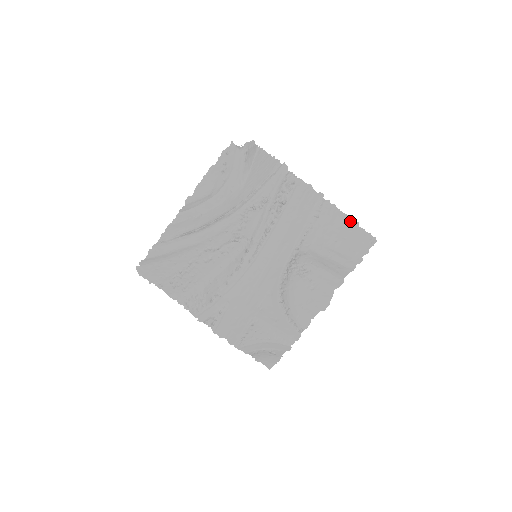
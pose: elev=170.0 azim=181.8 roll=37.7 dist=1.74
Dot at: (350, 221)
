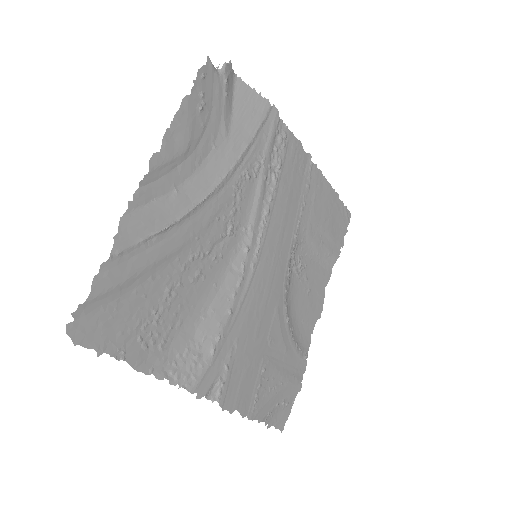
Dot at: (333, 192)
